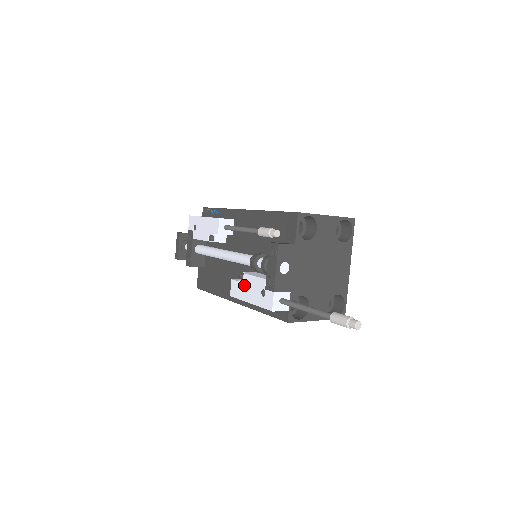
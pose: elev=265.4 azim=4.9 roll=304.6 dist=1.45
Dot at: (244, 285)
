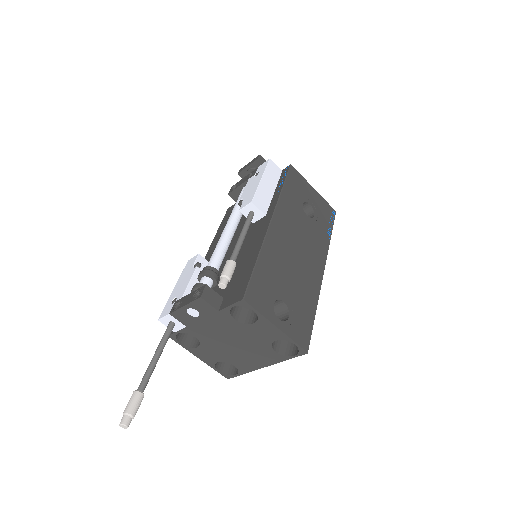
Dot at: (188, 273)
